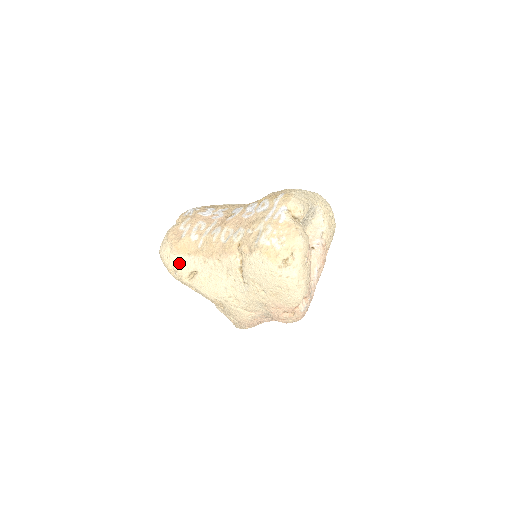
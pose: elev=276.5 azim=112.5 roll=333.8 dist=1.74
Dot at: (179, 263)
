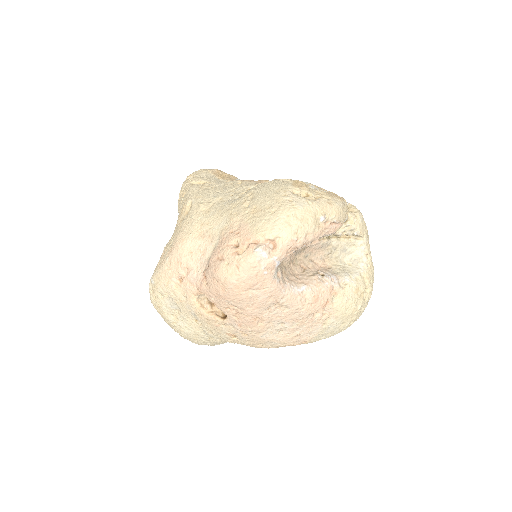
Dot at: (204, 176)
